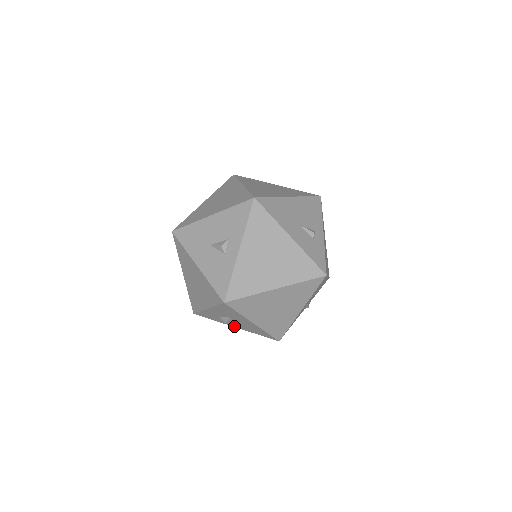
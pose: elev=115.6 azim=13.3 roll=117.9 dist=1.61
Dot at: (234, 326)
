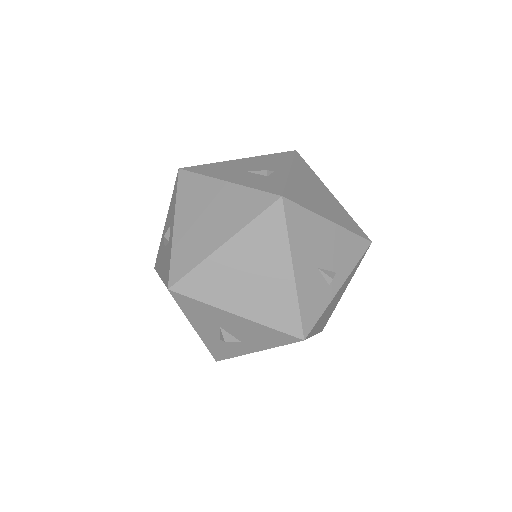
Dot at: (252, 350)
